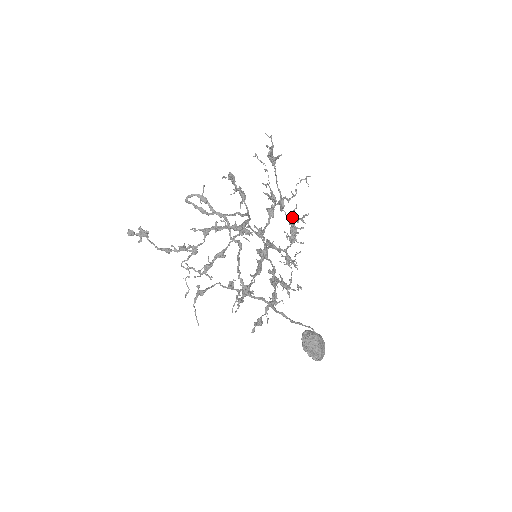
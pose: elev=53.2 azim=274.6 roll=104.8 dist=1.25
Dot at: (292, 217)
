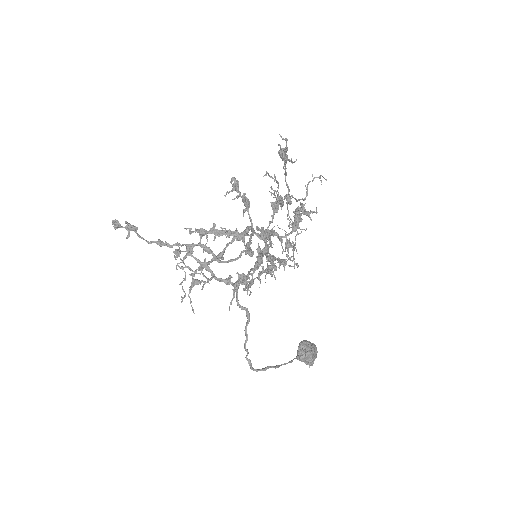
Dot at: (298, 206)
